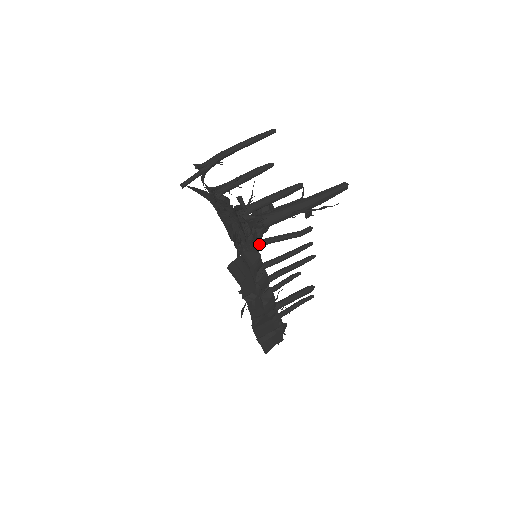
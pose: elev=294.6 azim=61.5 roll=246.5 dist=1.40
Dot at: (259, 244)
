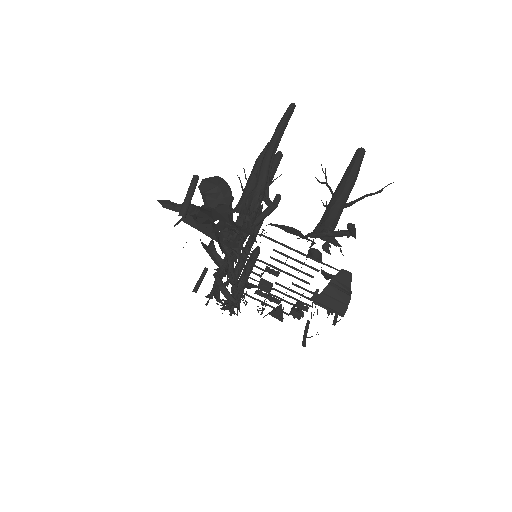
Dot at: (321, 256)
